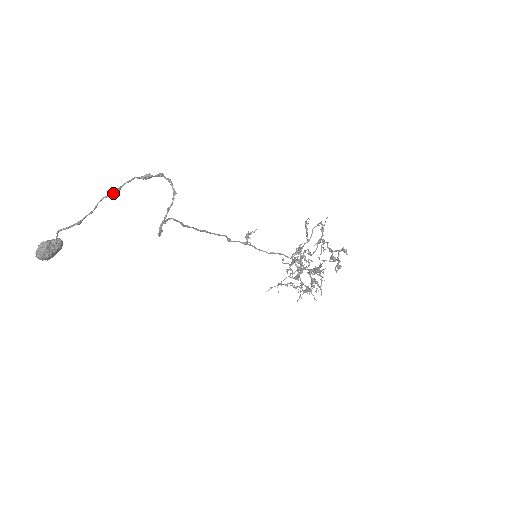
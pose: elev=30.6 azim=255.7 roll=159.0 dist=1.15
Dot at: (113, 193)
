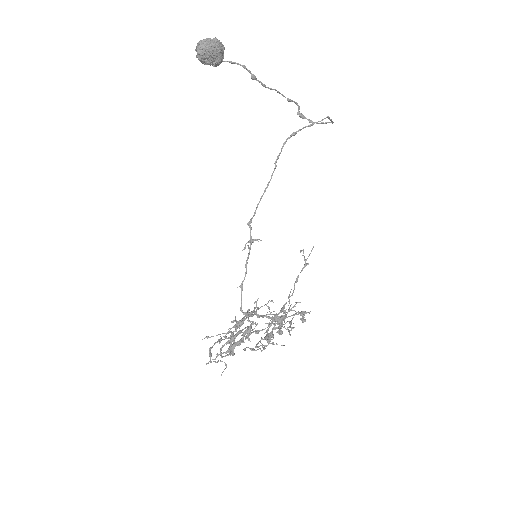
Dot at: (287, 98)
